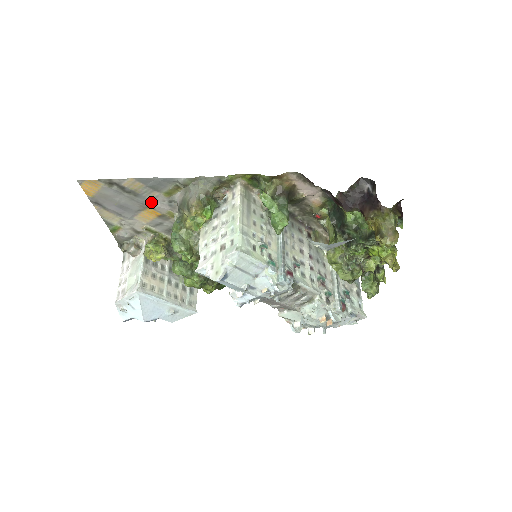
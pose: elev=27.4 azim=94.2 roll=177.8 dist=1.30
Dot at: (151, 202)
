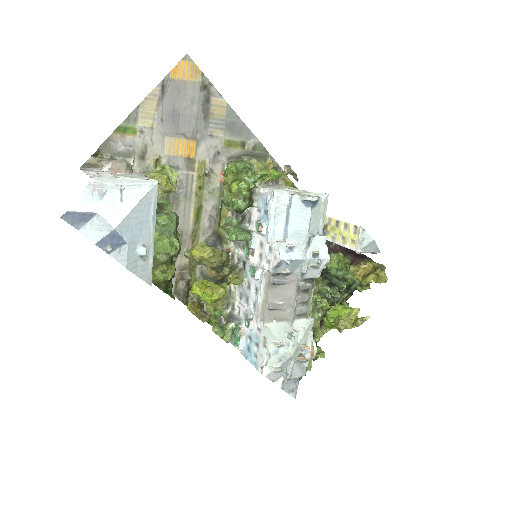
Dot at: (205, 137)
